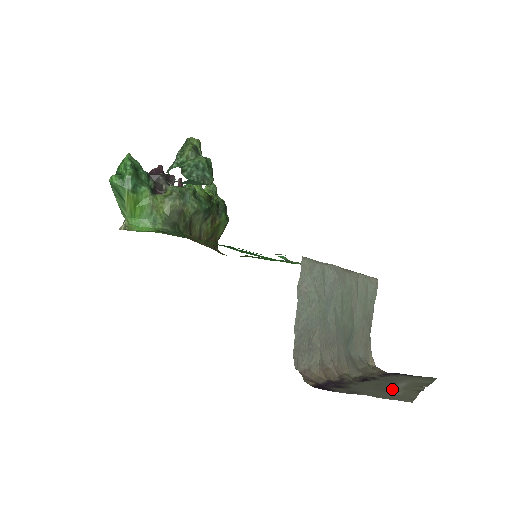
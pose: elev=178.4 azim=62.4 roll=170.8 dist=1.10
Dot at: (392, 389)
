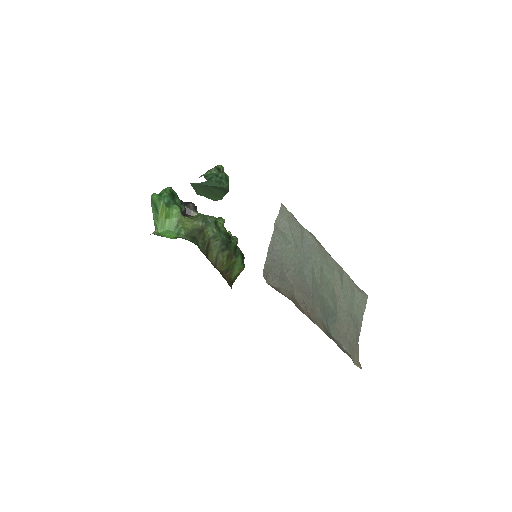
Dot at: occluded
